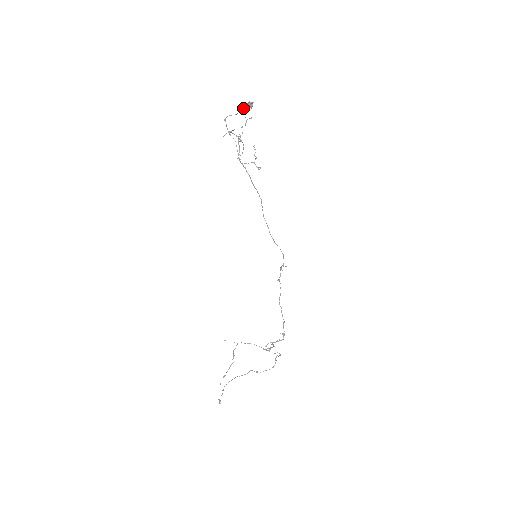
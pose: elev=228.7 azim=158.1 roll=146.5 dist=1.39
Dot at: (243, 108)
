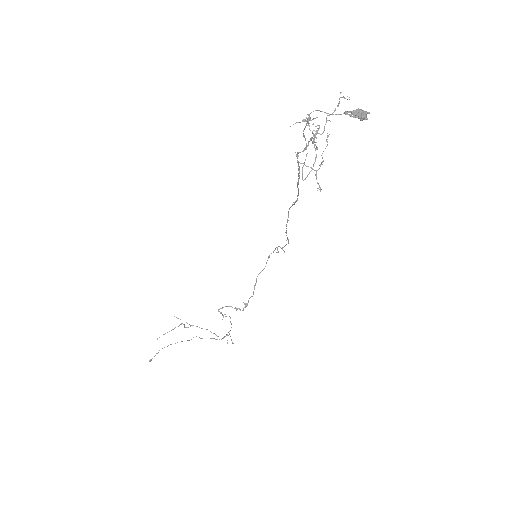
Dot at: (348, 111)
